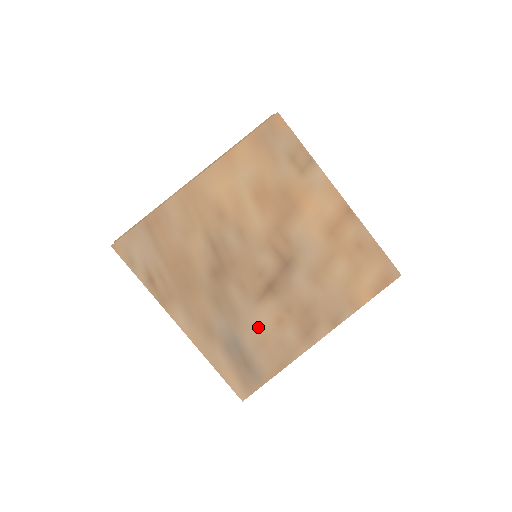
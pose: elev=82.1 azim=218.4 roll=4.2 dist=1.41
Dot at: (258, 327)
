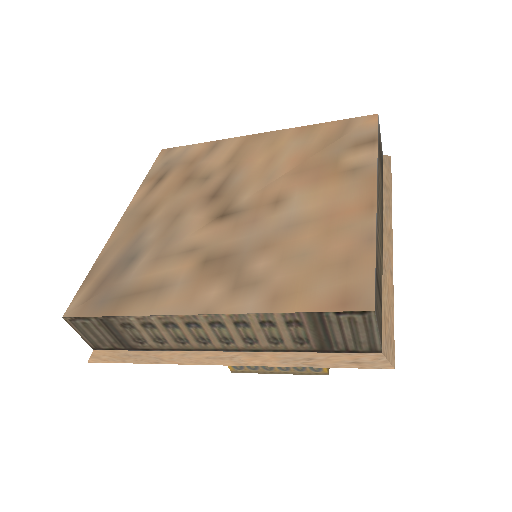
Dot at: (164, 258)
